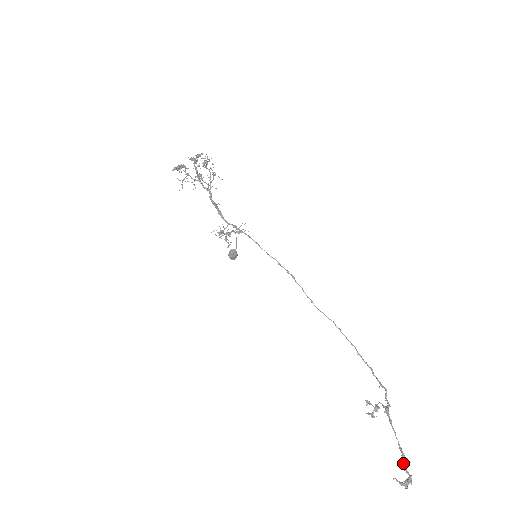
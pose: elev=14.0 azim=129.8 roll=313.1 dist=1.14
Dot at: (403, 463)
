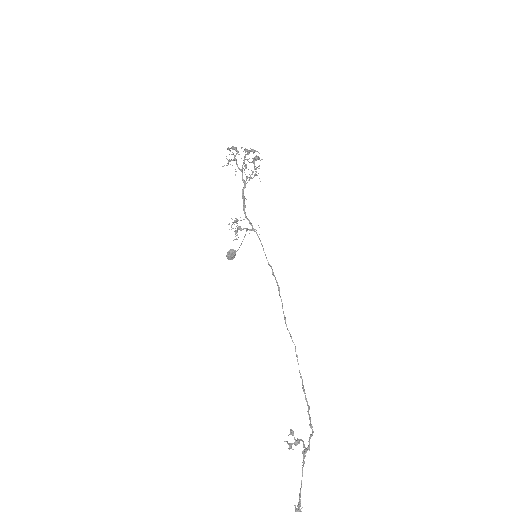
Dot at: (296, 509)
